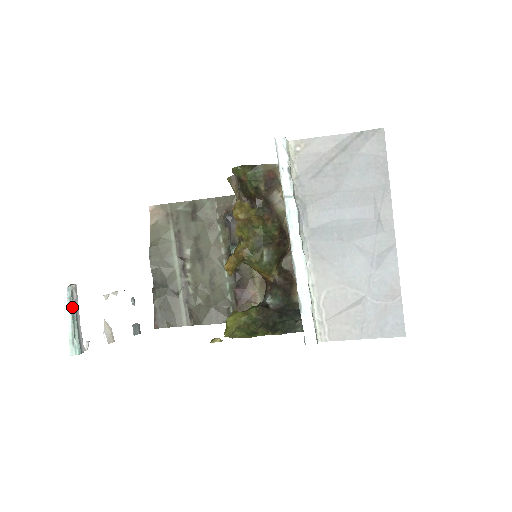
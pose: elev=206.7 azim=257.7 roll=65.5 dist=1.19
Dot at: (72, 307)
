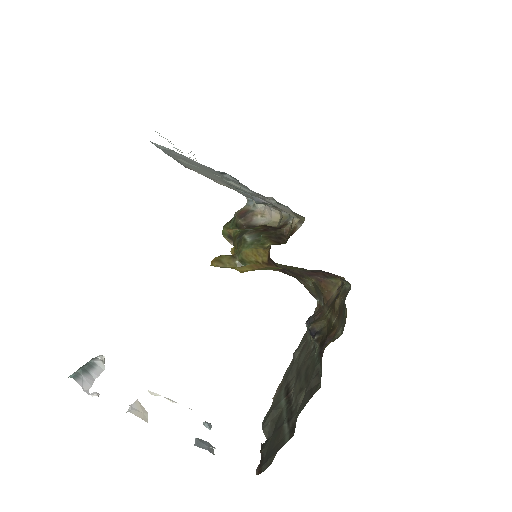
Dot at: (89, 362)
